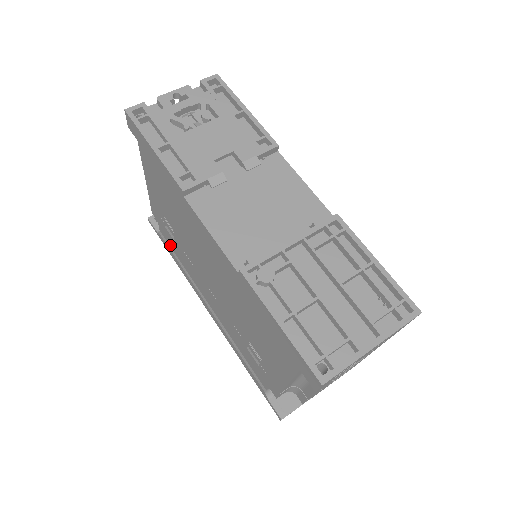
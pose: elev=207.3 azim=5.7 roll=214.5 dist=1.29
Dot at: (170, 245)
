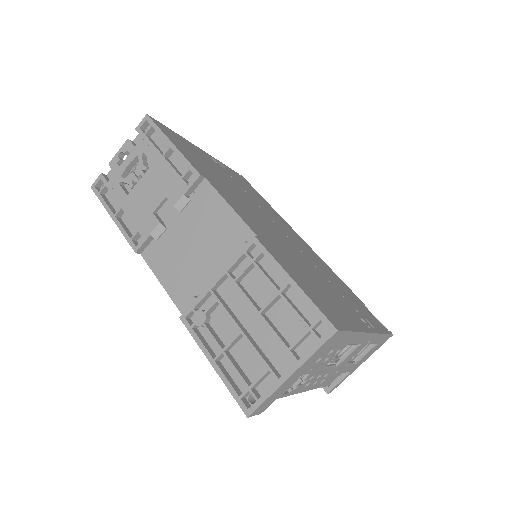
Dot at: occluded
